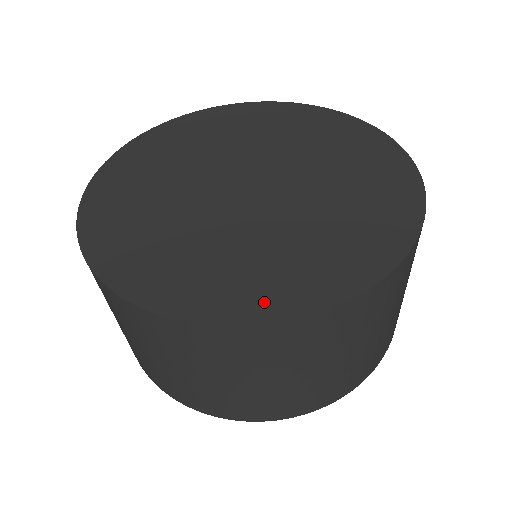
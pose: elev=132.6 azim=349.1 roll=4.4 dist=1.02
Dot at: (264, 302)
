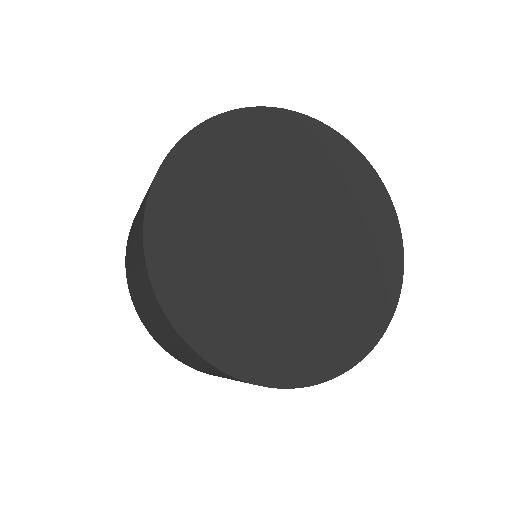
Dot at: (377, 316)
